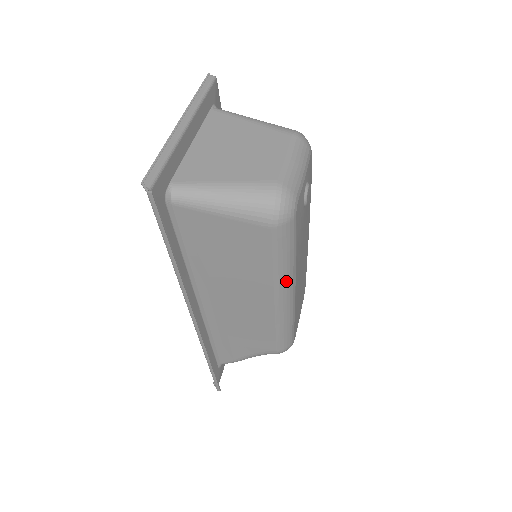
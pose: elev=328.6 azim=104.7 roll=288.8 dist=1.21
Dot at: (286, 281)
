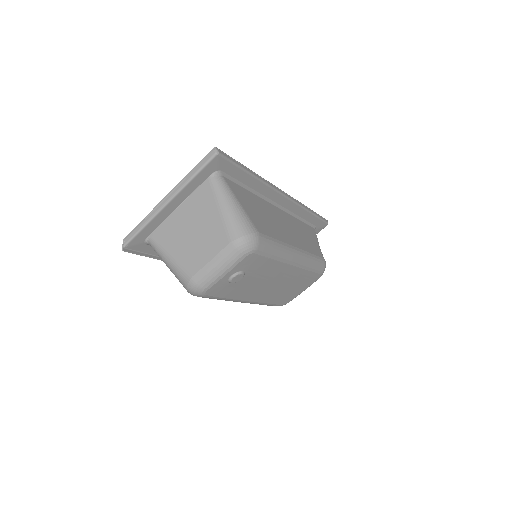
Dot at: occluded
